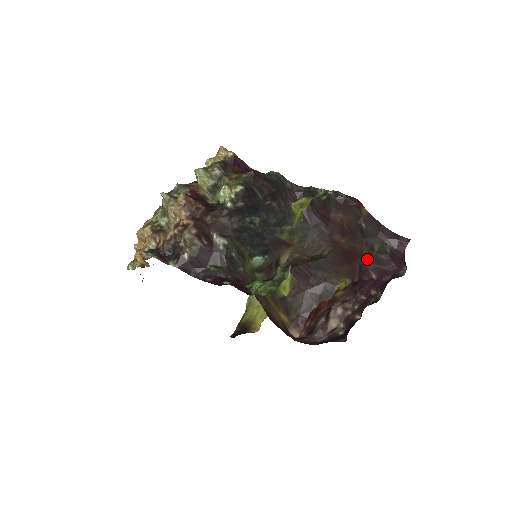
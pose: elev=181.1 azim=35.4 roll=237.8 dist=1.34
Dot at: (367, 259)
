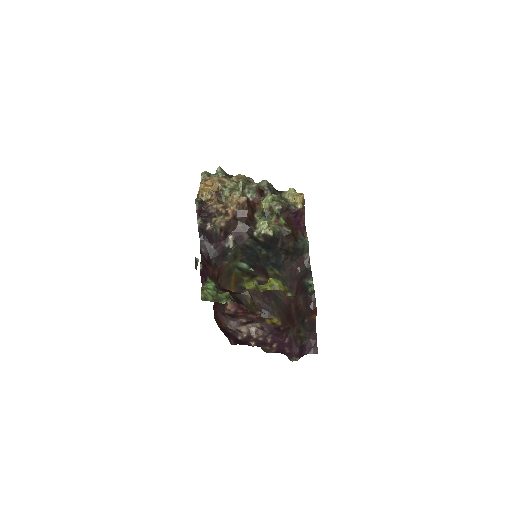
Dot at: (294, 331)
